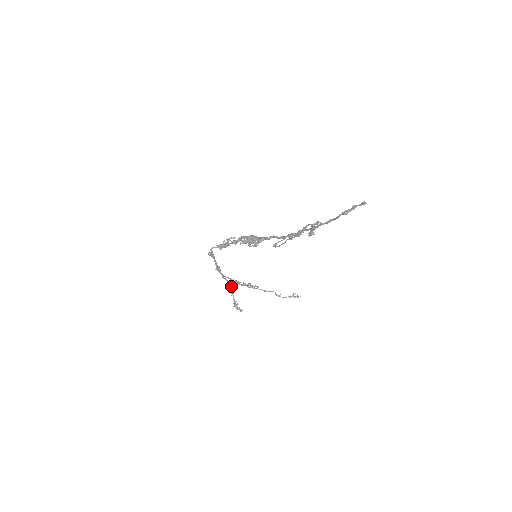
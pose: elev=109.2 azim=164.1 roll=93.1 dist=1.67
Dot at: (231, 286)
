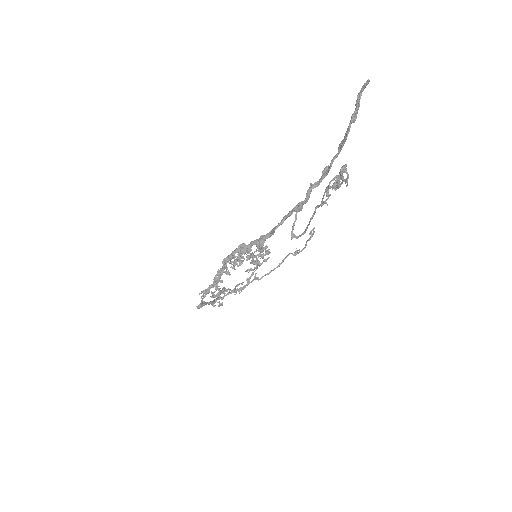
Dot at: occluded
